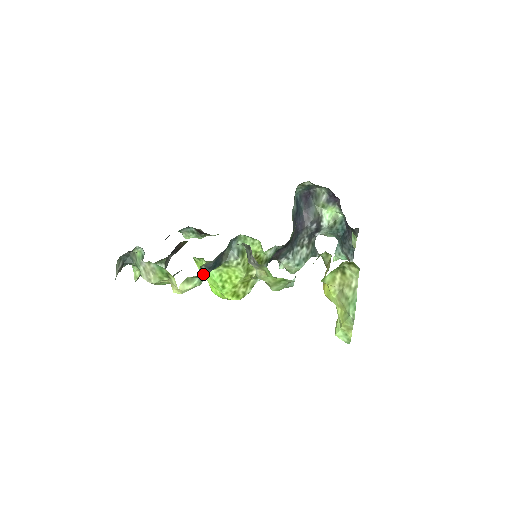
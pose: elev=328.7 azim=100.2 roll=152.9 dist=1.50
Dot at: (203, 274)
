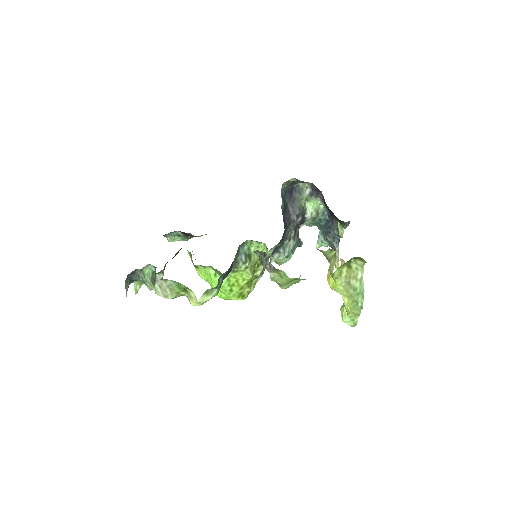
Dot at: (220, 284)
